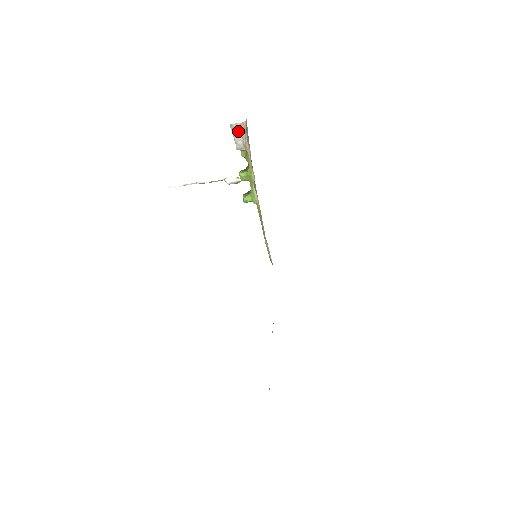
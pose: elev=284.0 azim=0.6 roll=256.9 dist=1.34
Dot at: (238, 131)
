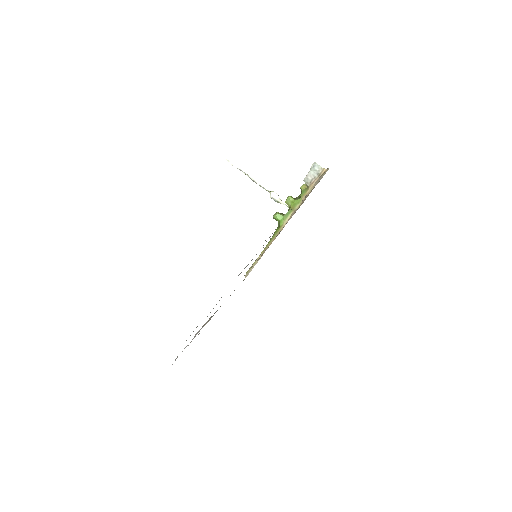
Dot at: (316, 170)
